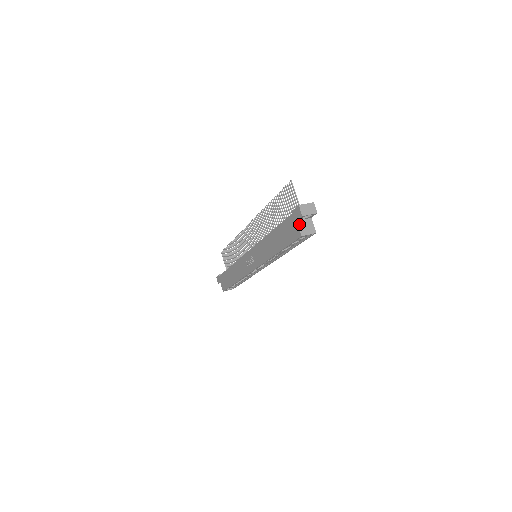
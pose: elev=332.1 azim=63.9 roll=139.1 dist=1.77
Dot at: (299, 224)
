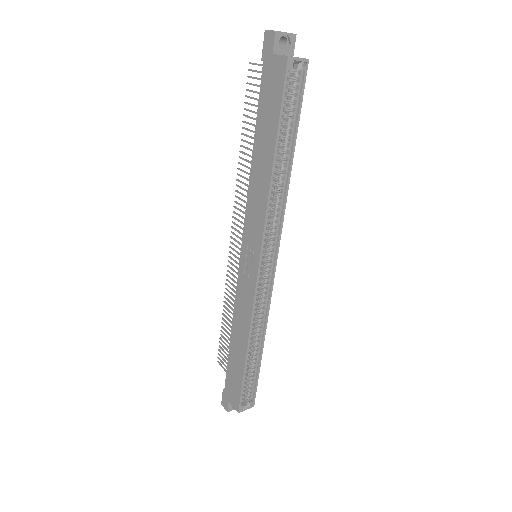
Dot at: (278, 55)
